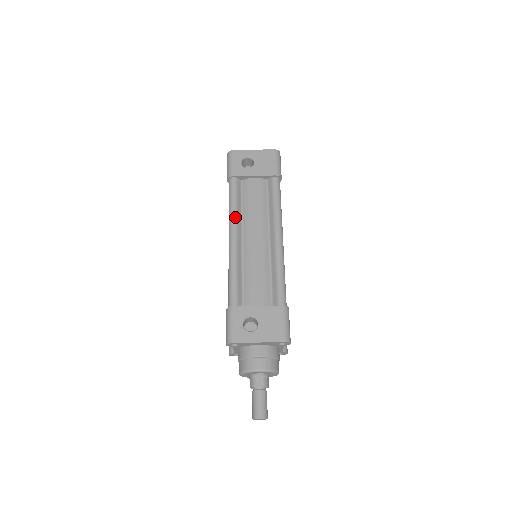
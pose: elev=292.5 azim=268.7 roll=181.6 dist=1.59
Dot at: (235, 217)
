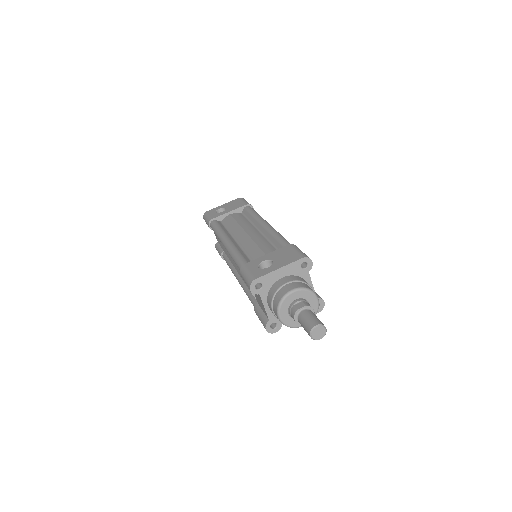
Dot at: (223, 232)
